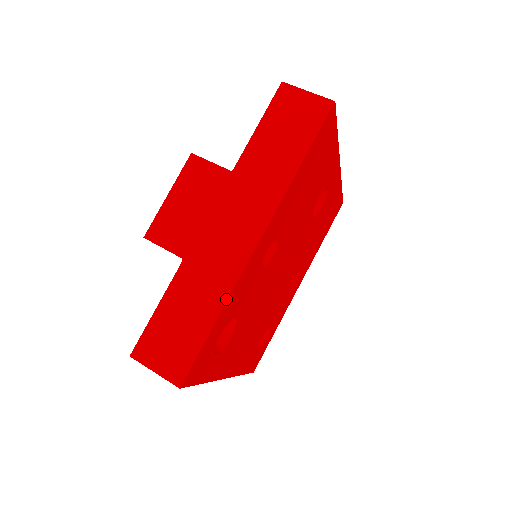
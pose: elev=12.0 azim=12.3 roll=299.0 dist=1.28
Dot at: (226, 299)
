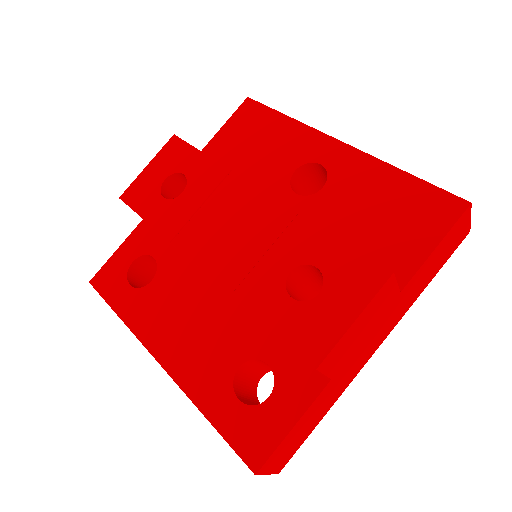
Dot at: occluded
